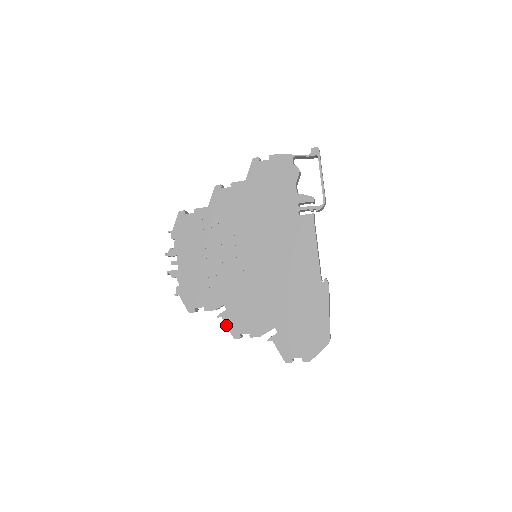
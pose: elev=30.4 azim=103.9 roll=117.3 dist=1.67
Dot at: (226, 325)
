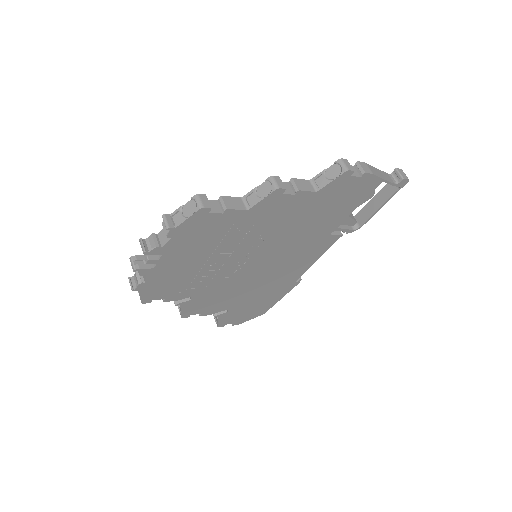
Dot at: (181, 310)
